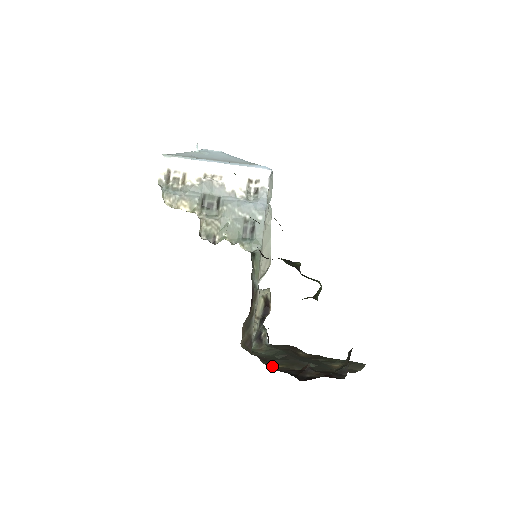
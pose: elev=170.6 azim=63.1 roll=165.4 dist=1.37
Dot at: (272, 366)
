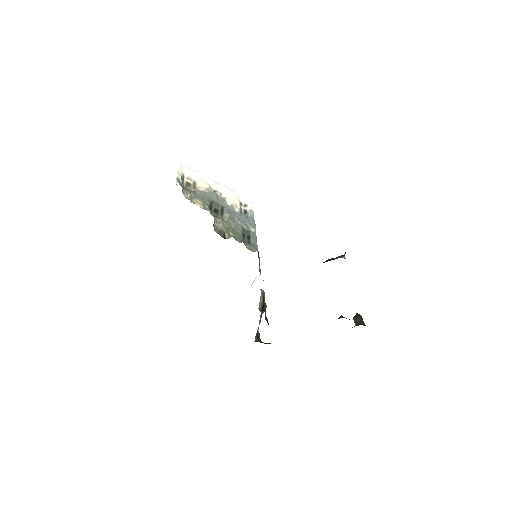
Dot at: occluded
